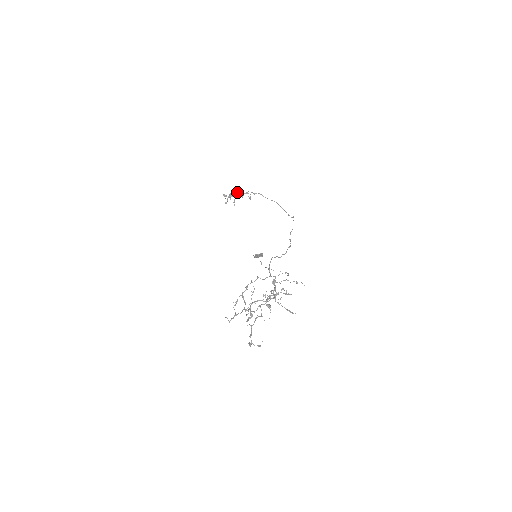
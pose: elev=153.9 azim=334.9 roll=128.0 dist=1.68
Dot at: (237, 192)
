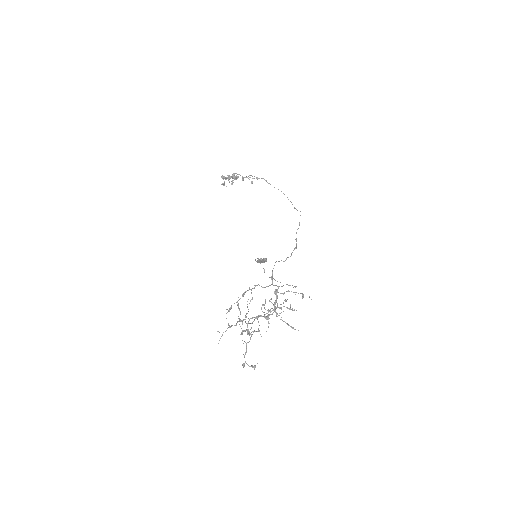
Dot at: (237, 174)
